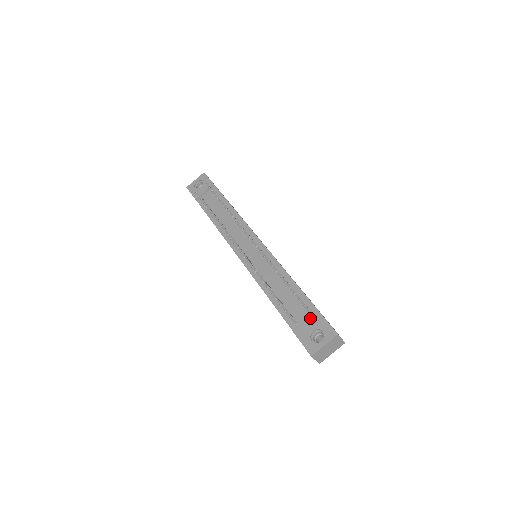
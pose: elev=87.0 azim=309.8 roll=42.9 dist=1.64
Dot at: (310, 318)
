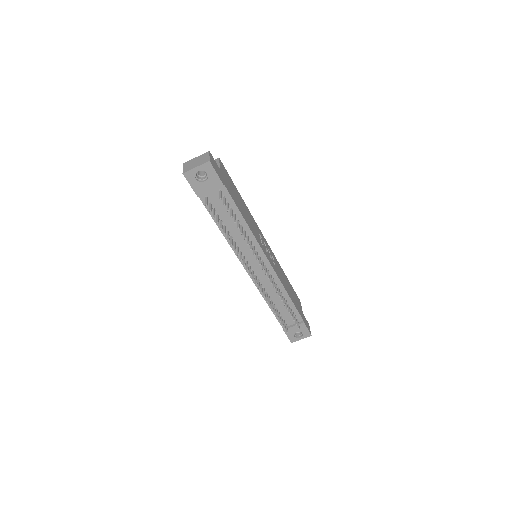
Dot at: (297, 326)
